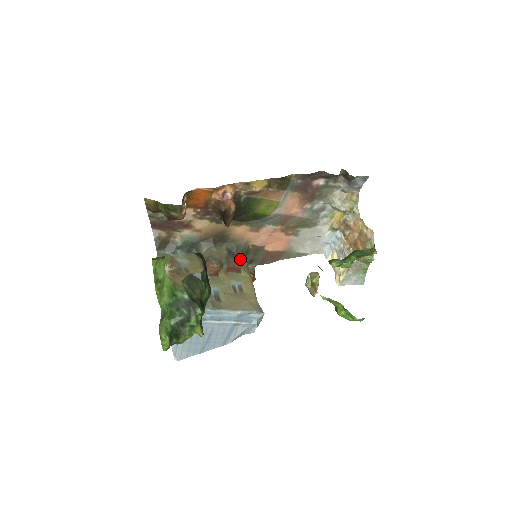
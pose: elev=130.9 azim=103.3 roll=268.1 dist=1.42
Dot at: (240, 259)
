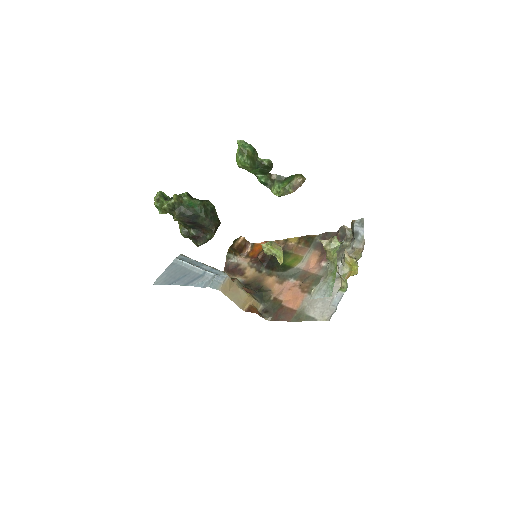
Dot at: (256, 294)
